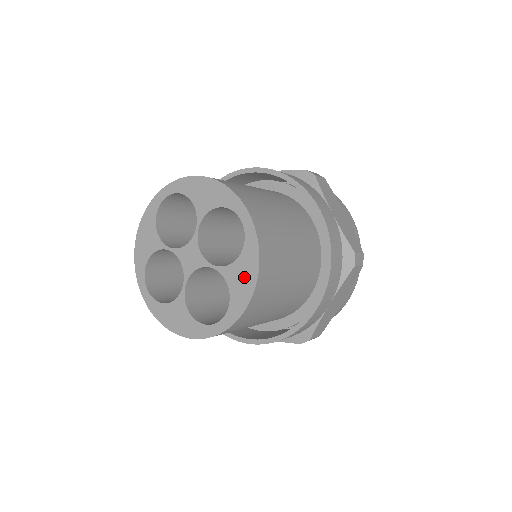
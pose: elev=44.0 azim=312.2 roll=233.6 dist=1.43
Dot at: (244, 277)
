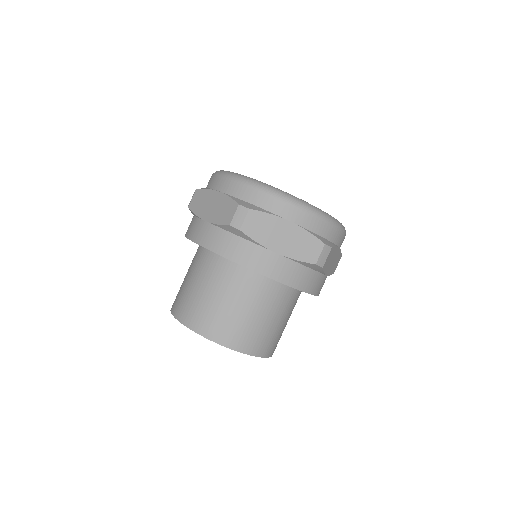
Dot at: occluded
